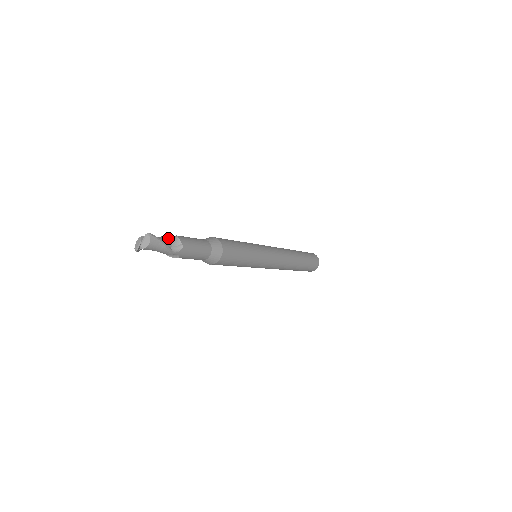
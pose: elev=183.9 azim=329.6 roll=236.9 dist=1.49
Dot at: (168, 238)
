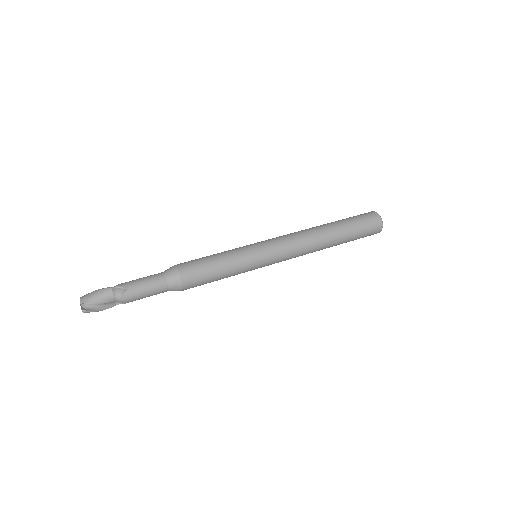
Dot at: (113, 297)
